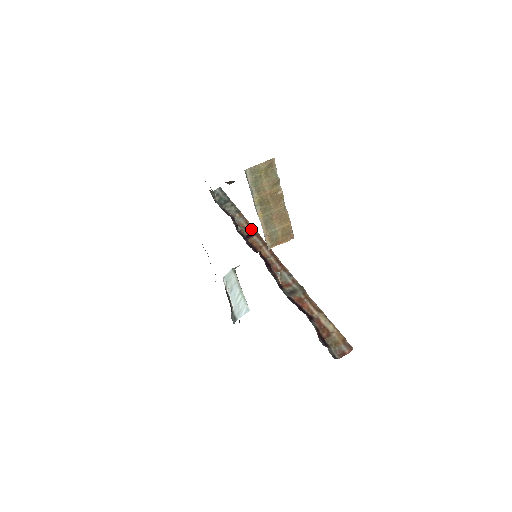
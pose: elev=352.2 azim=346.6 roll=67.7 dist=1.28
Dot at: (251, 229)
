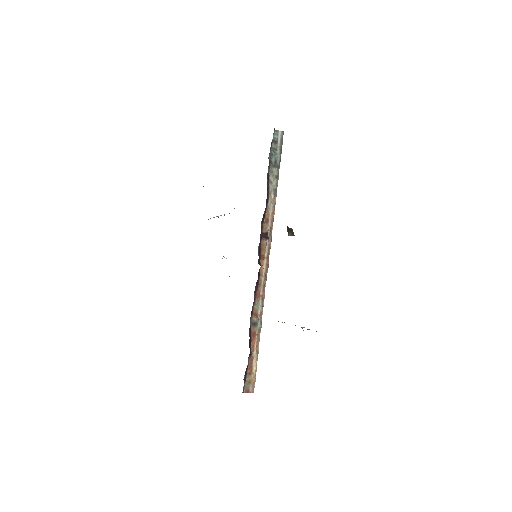
Dot at: (270, 228)
